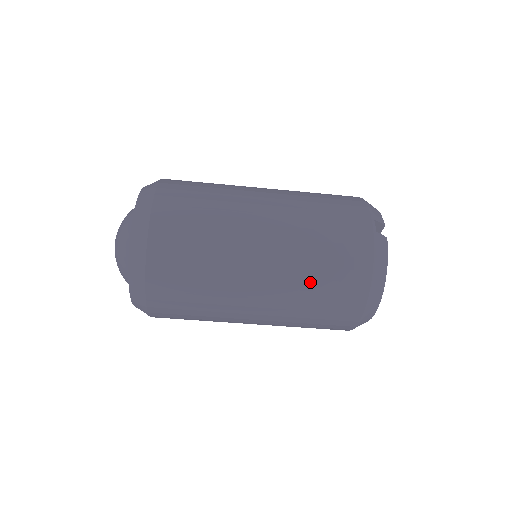
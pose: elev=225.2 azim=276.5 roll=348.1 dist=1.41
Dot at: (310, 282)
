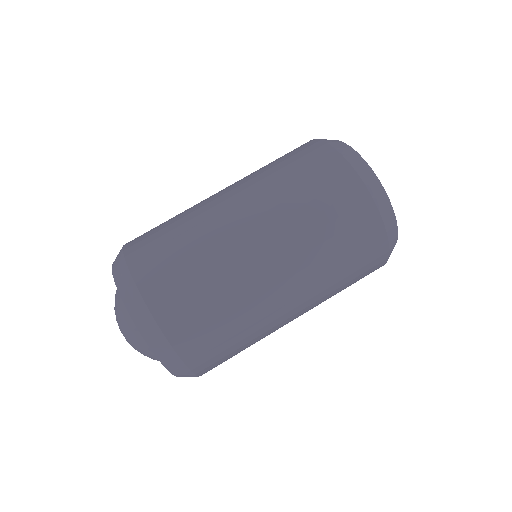
Dot at: (287, 189)
